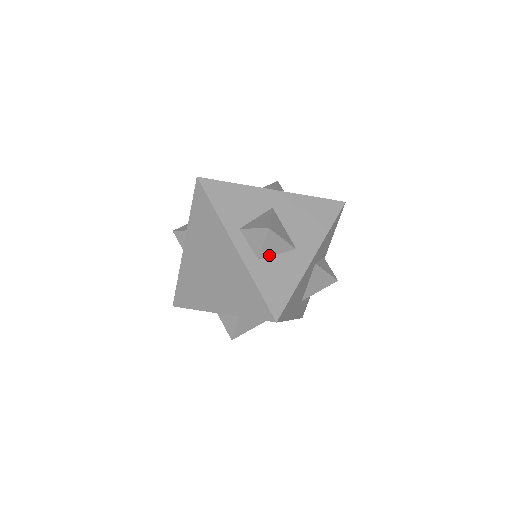
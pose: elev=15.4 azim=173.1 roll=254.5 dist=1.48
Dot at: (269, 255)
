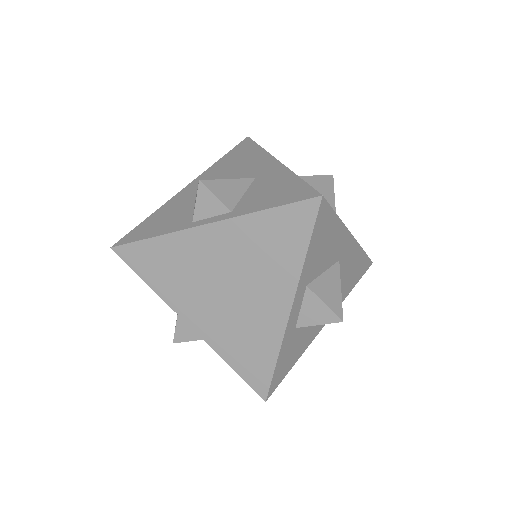
Dot at: occluded
